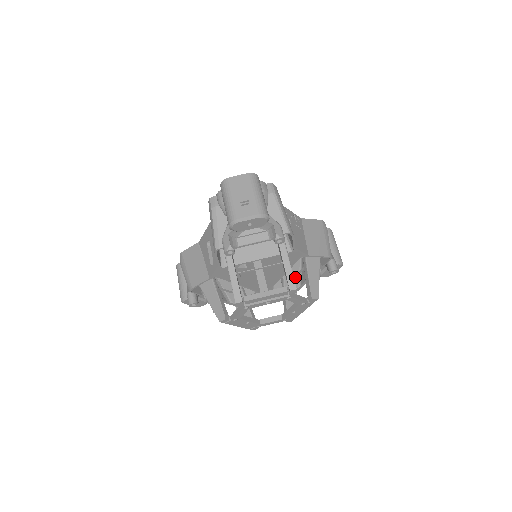
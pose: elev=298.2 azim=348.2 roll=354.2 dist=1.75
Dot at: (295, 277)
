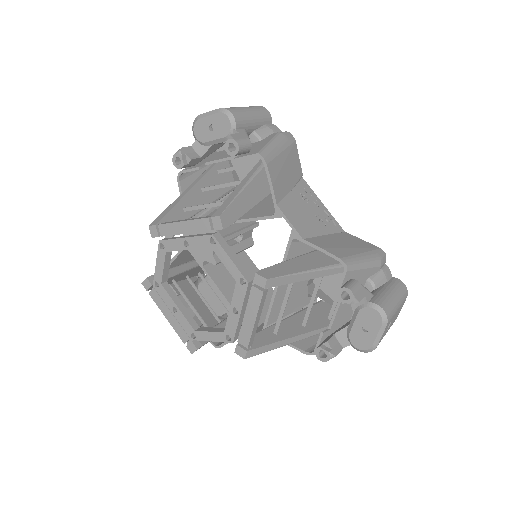
Dot at: (306, 323)
